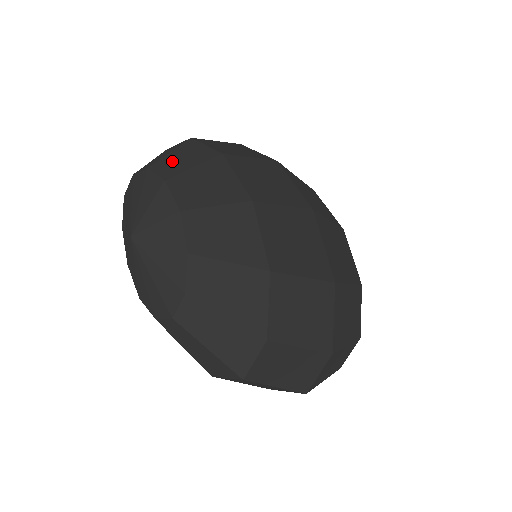
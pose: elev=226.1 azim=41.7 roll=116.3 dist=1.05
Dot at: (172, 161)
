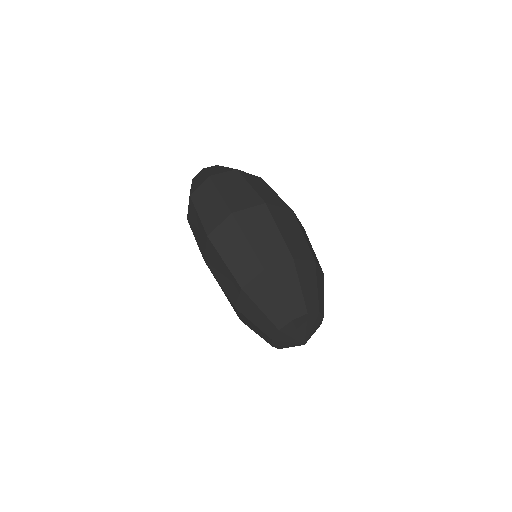
Dot at: occluded
